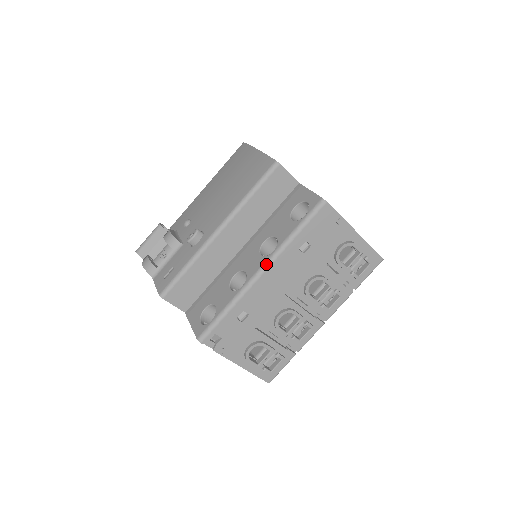
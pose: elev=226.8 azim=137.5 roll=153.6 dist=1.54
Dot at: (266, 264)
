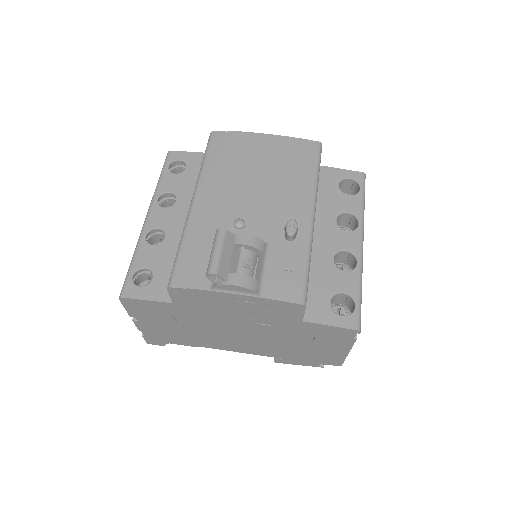
Dot at: (362, 236)
